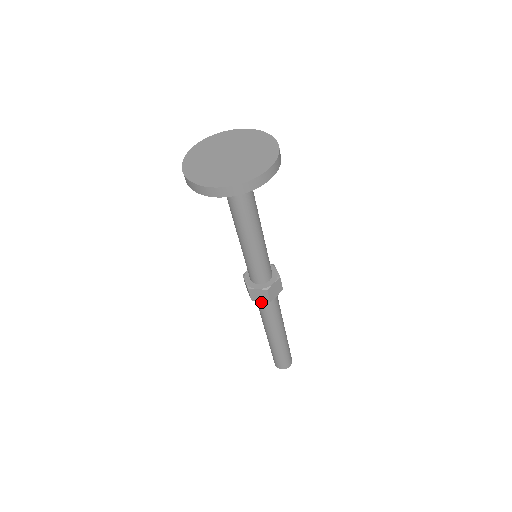
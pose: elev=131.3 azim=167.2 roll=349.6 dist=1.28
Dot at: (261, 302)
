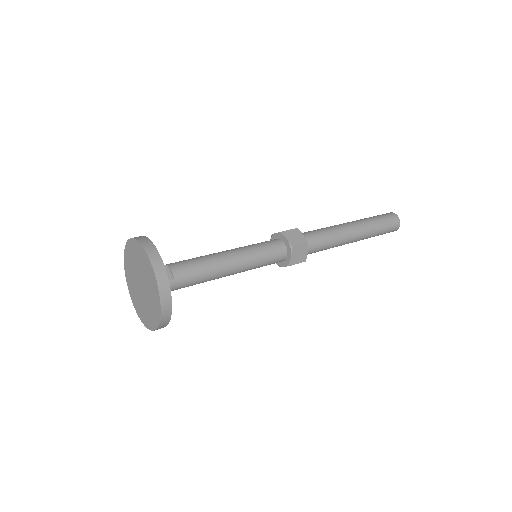
Dot at: occluded
